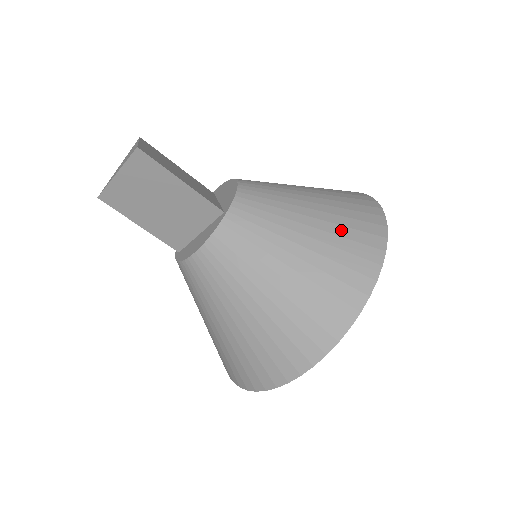
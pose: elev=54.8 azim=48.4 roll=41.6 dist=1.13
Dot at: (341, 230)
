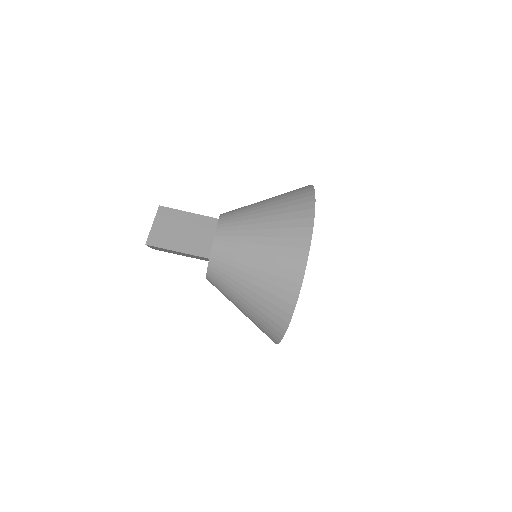
Dot at: (274, 269)
